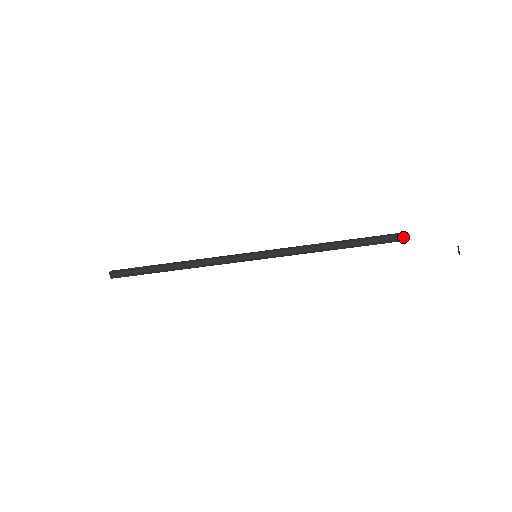
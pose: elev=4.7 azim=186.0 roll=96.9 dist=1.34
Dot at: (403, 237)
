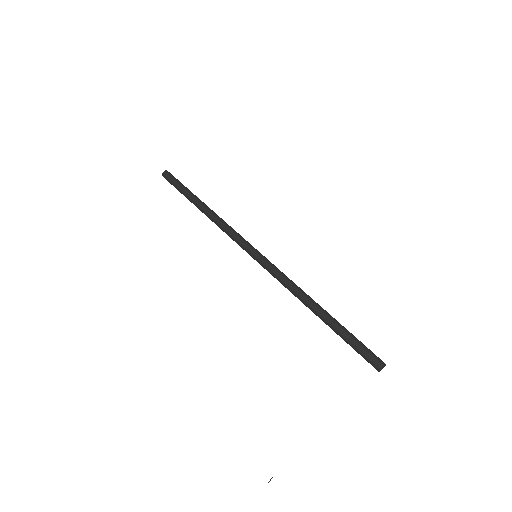
Dot at: (374, 366)
